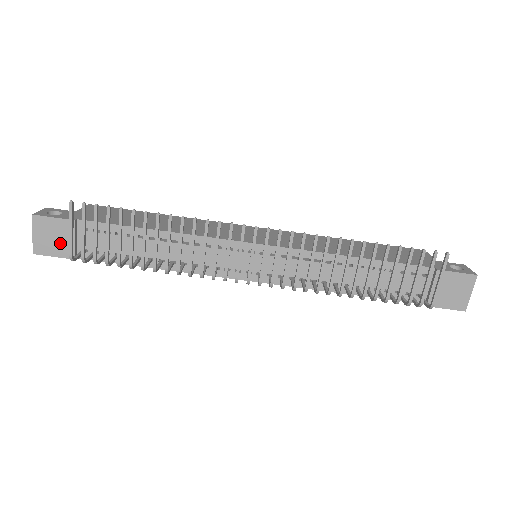
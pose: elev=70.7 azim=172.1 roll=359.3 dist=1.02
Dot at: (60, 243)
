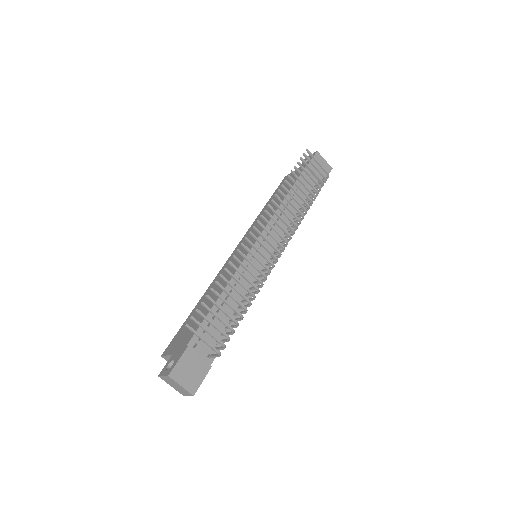
Dot at: (196, 369)
